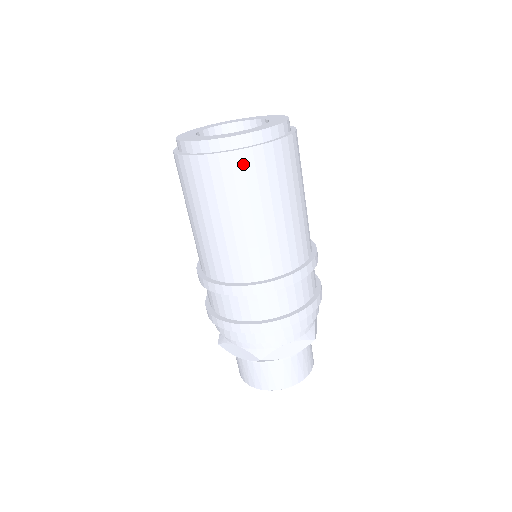
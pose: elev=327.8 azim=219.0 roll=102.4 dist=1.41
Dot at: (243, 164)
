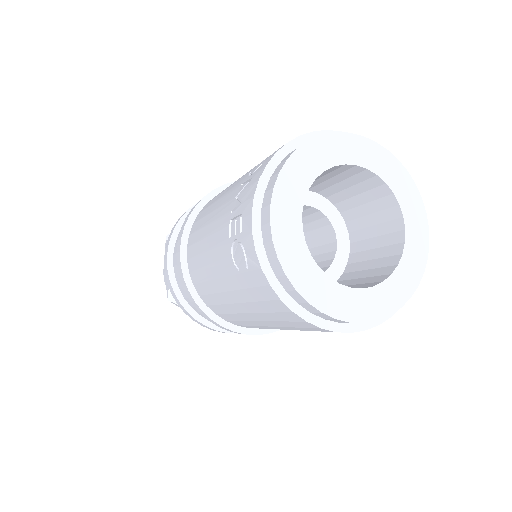
Dot at: occluded
